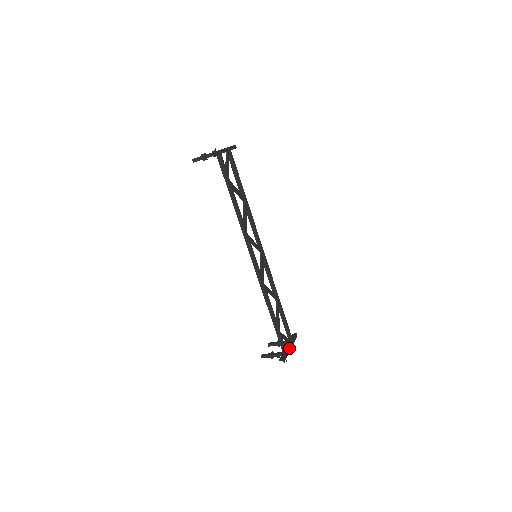
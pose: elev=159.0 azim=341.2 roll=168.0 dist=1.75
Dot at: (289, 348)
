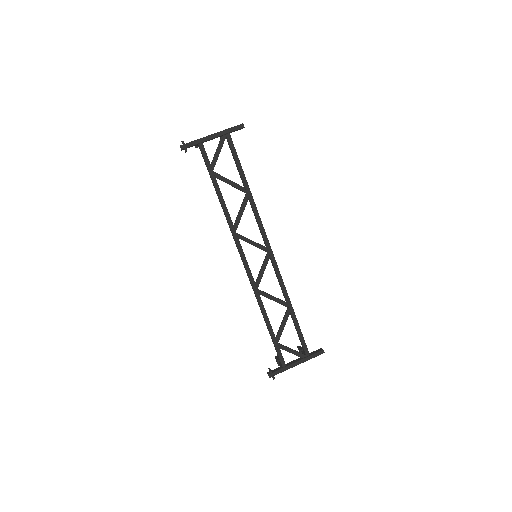
Dot at: (293, 363)
